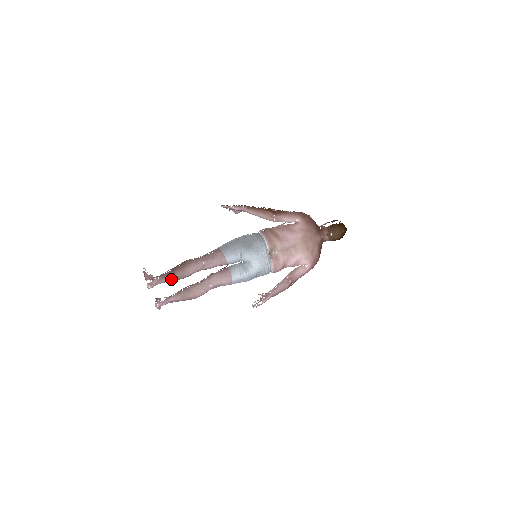
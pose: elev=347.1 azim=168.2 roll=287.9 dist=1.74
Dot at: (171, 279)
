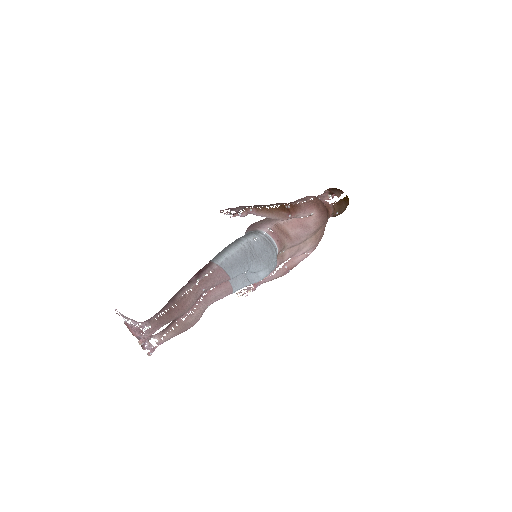
Dot at: (167, 323)
